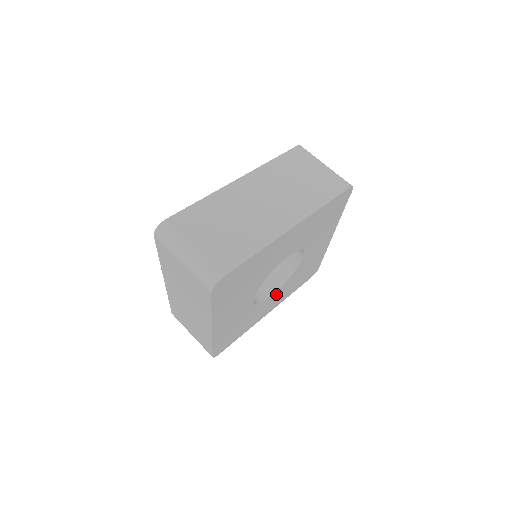
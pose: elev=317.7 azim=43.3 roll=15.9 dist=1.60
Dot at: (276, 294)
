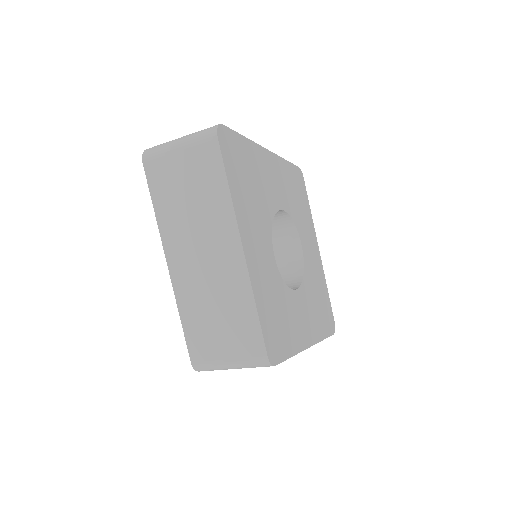
Dot at: (301, 299)
